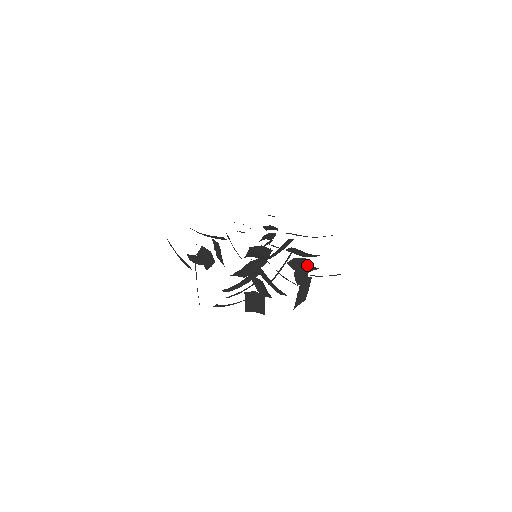
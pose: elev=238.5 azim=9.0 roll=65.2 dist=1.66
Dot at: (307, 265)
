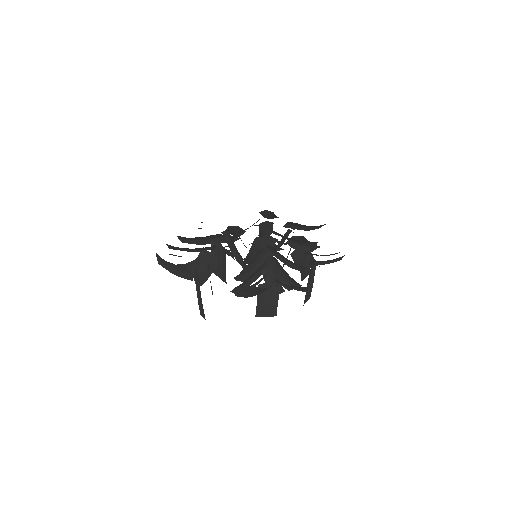
Dot at: occluded
